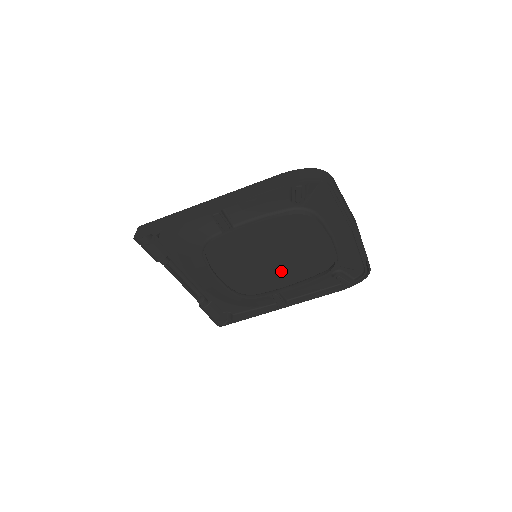
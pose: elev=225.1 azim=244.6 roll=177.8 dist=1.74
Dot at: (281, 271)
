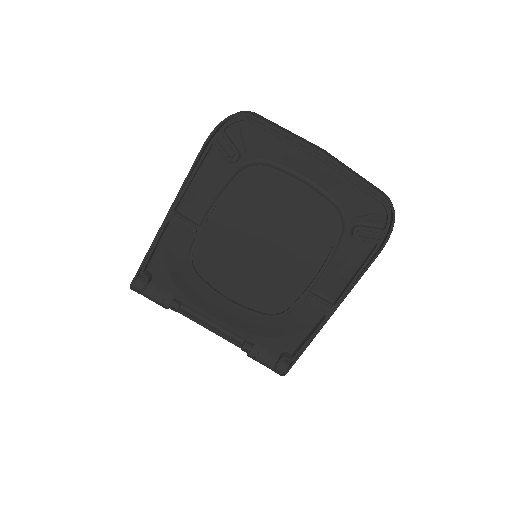
Dot at: (301, 266)
